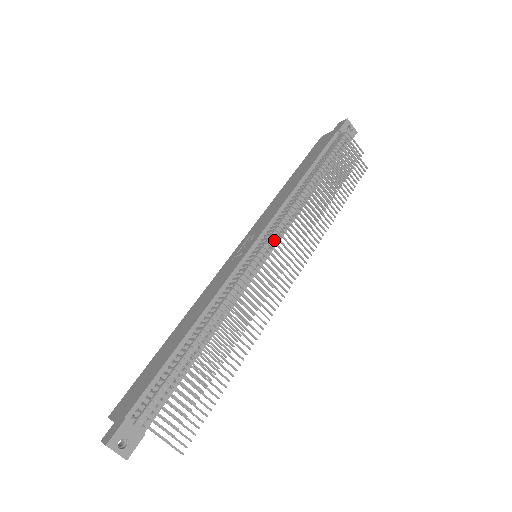
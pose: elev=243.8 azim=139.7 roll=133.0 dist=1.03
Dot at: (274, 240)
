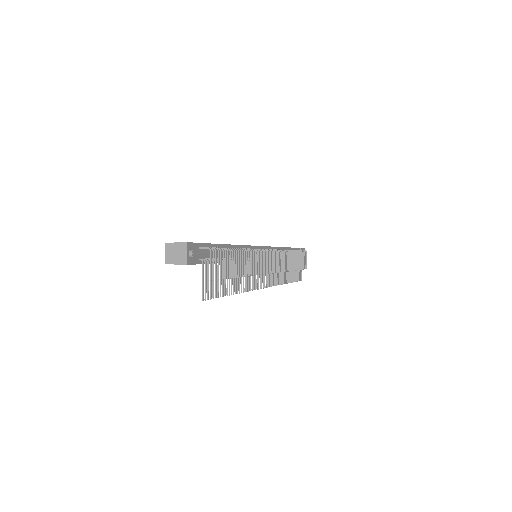
Dot at: occluded
